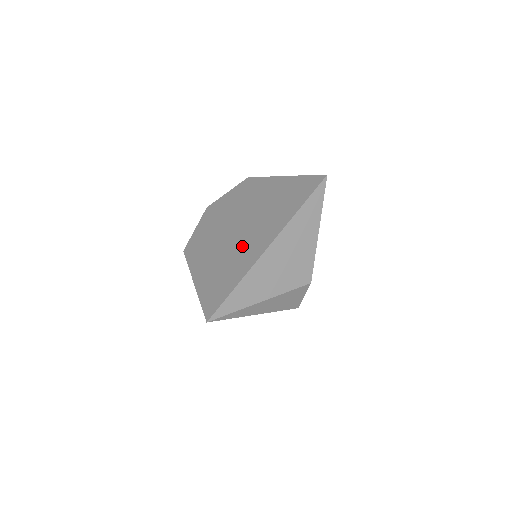
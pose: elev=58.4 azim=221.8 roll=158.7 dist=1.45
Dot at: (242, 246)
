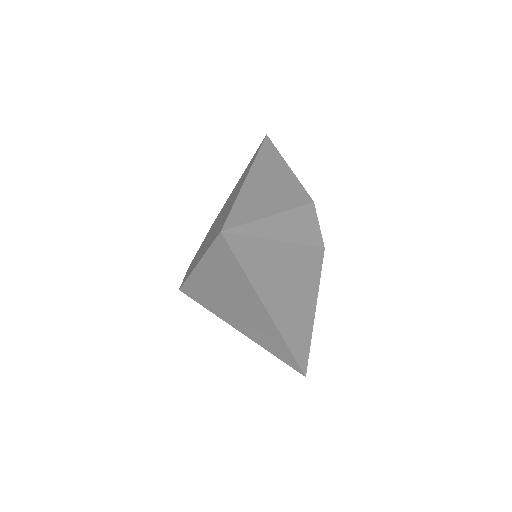
Dot at: (227, 207)
